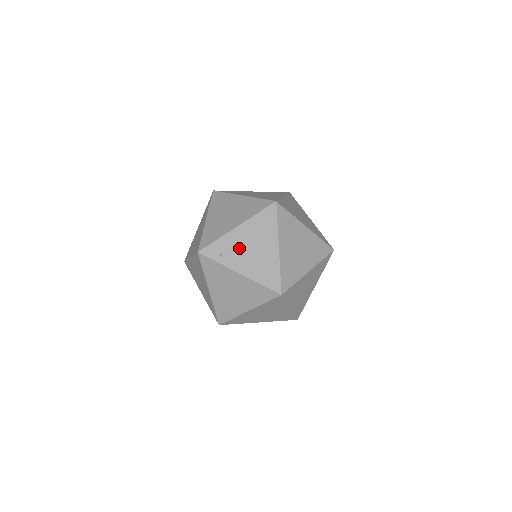
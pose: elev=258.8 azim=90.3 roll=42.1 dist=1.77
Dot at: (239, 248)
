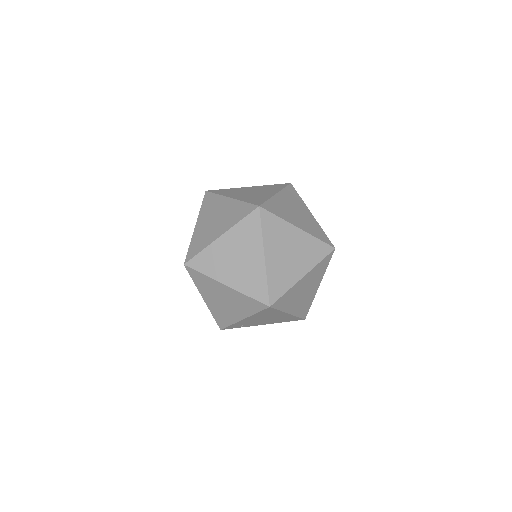
Dot at: (254, 322)
